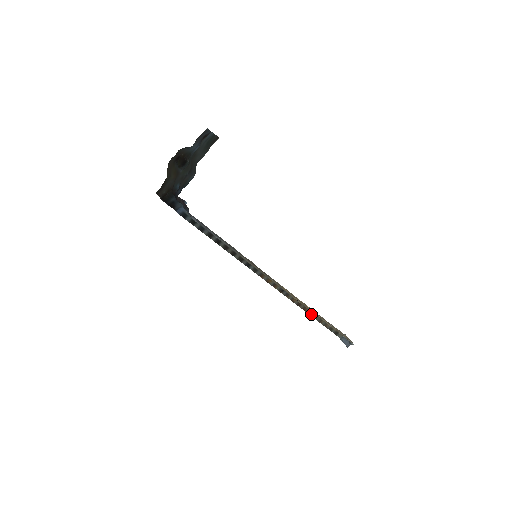
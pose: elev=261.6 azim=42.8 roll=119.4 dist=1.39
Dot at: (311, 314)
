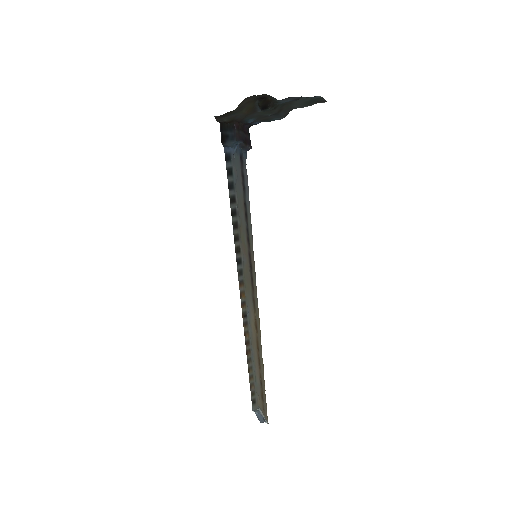
Dot at: (249, 363)
